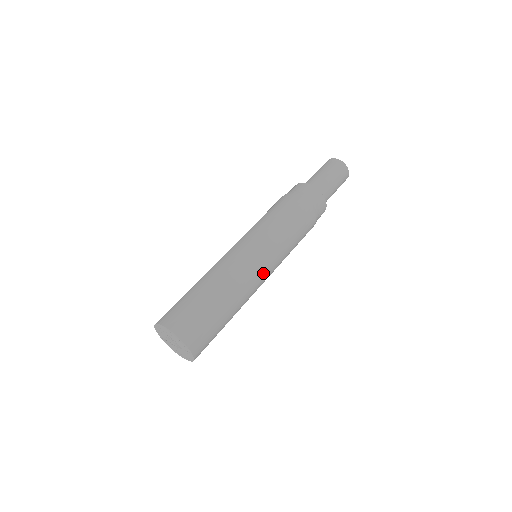
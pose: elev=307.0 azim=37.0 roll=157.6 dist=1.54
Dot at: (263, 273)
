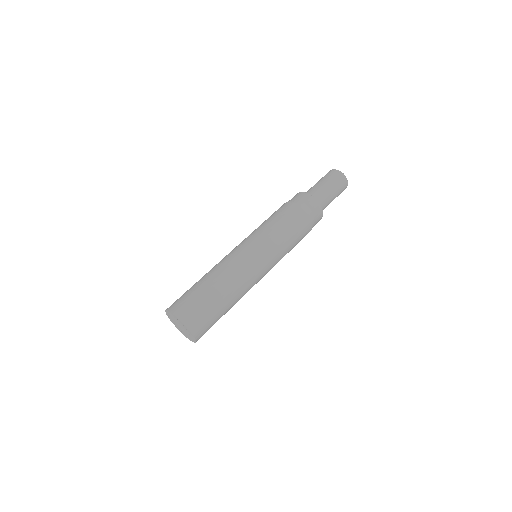
Dot at: (259, 280)
